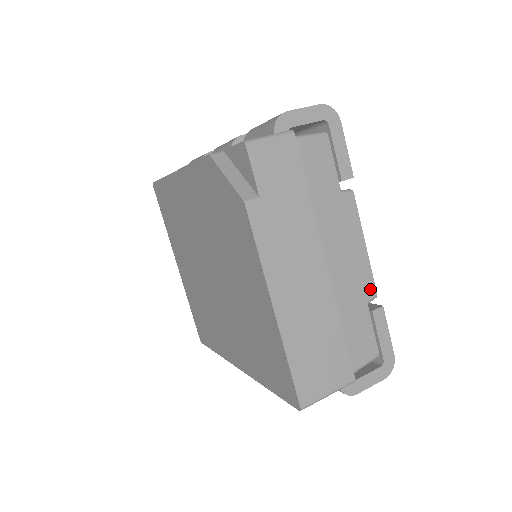
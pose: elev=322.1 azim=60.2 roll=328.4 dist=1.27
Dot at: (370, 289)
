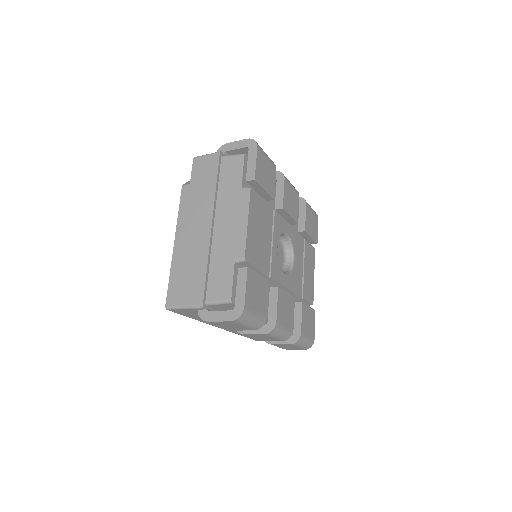
Dot at: (241, 252)
